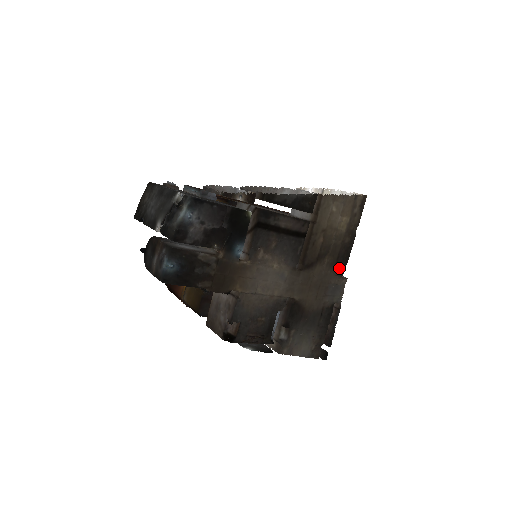
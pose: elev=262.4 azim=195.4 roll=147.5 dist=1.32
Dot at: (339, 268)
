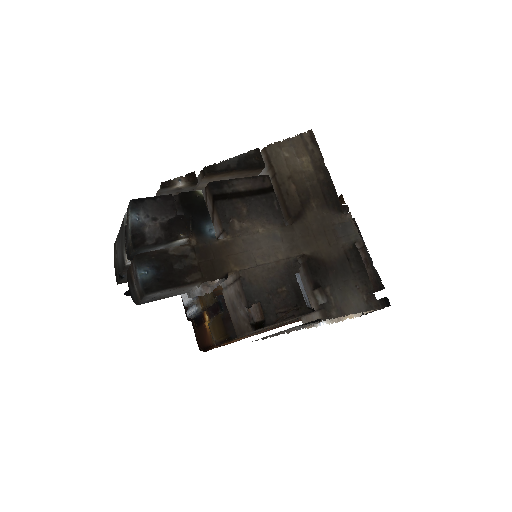
Dot at: (333, 206)
